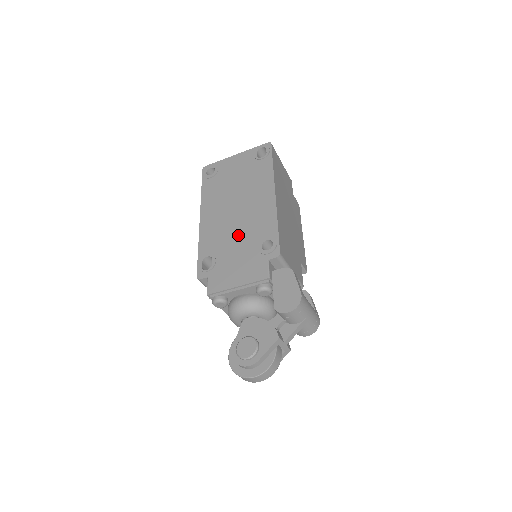
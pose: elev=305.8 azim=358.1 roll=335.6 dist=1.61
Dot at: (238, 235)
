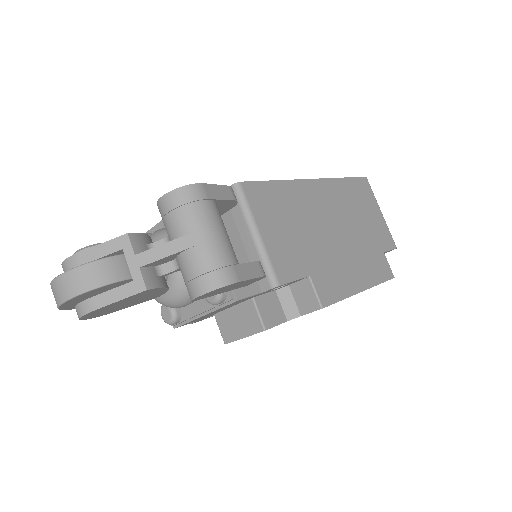
Dot at: occluded
